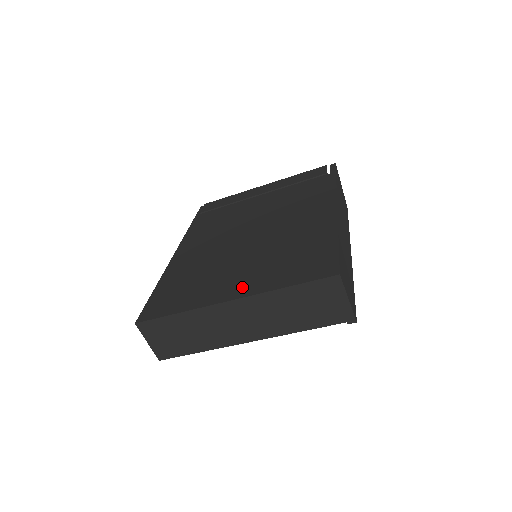
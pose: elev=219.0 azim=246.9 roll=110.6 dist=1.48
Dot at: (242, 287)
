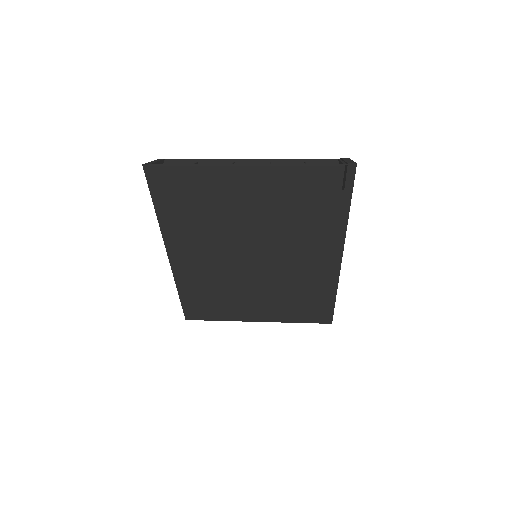
Dot at: (265, 315)
